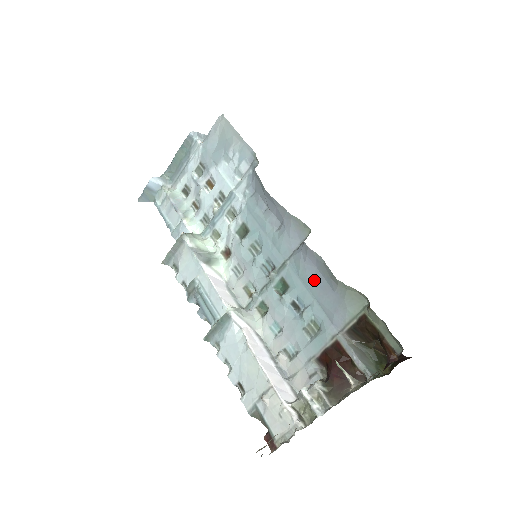
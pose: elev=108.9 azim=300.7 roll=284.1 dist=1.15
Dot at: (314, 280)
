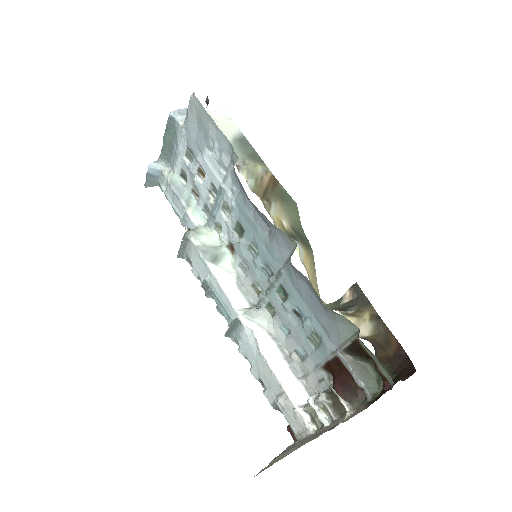
Dot at: (308, 295)
